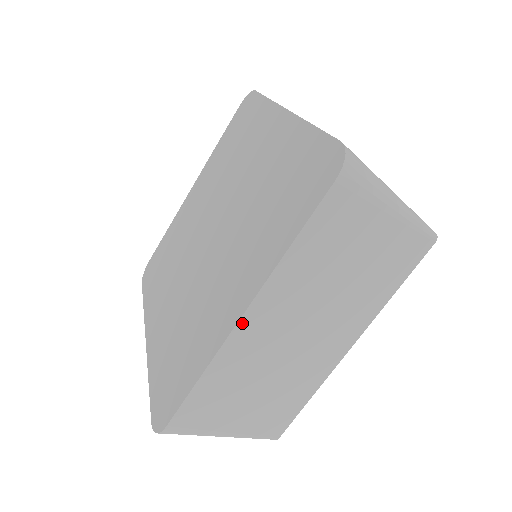
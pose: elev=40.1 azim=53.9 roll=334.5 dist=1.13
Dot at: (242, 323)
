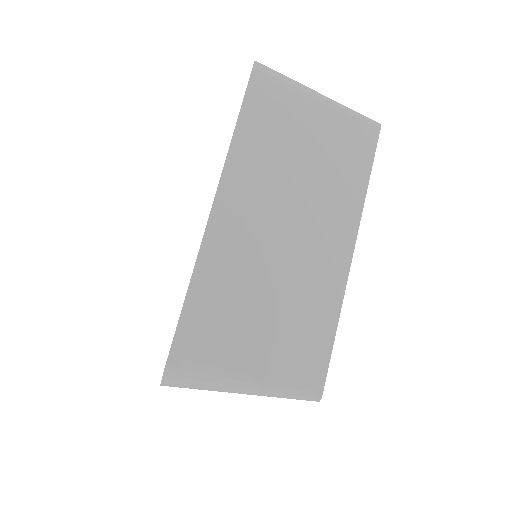
Dot at: (215, 214)
